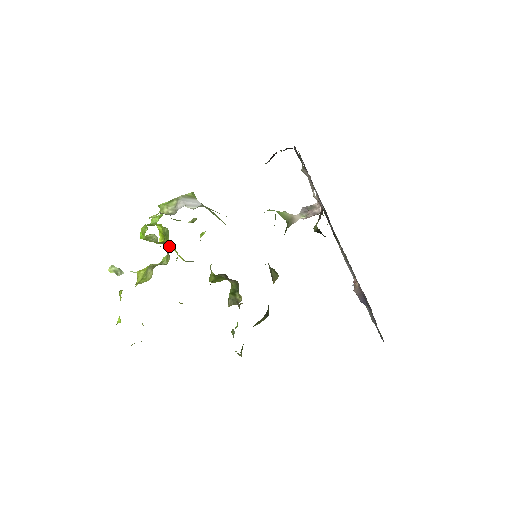
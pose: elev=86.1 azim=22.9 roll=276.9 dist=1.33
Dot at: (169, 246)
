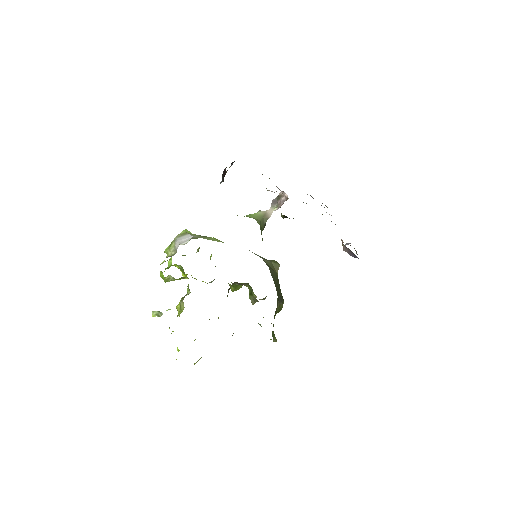
Dot at: occluded
